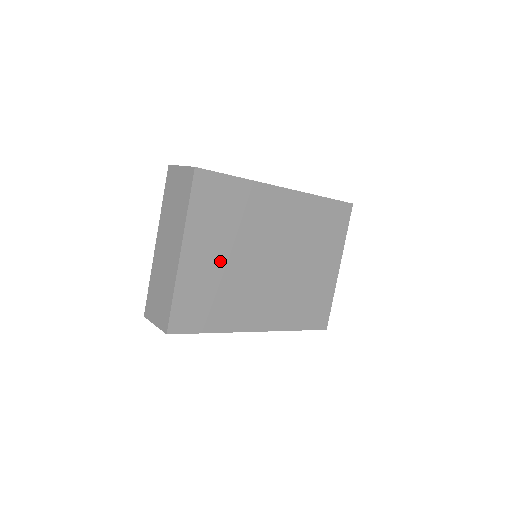
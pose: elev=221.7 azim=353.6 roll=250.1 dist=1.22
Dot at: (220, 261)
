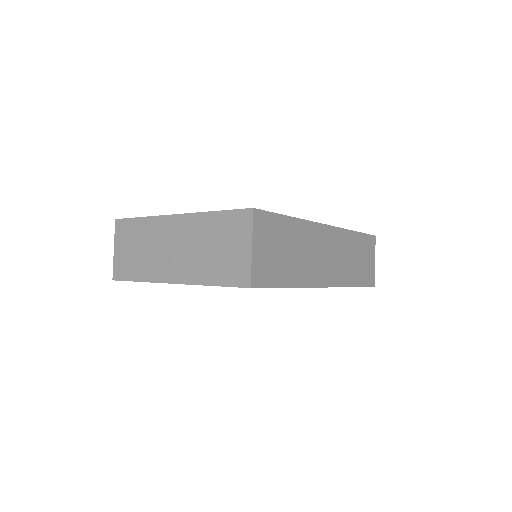
Dot at: occluded
